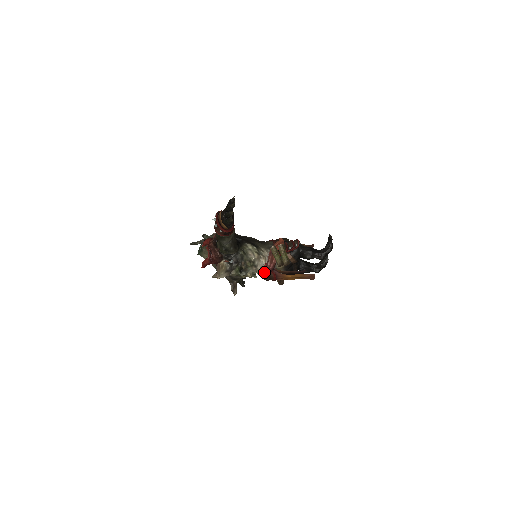
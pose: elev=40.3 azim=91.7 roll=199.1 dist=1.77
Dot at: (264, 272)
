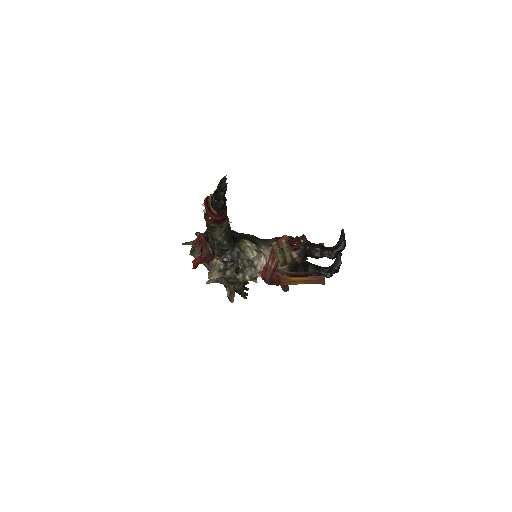
Dot at: (265, 274)
